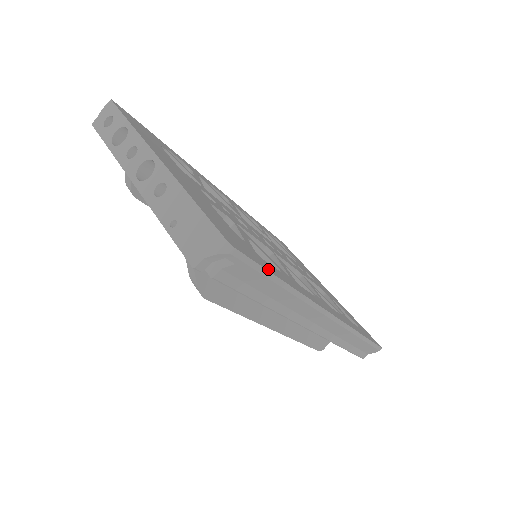
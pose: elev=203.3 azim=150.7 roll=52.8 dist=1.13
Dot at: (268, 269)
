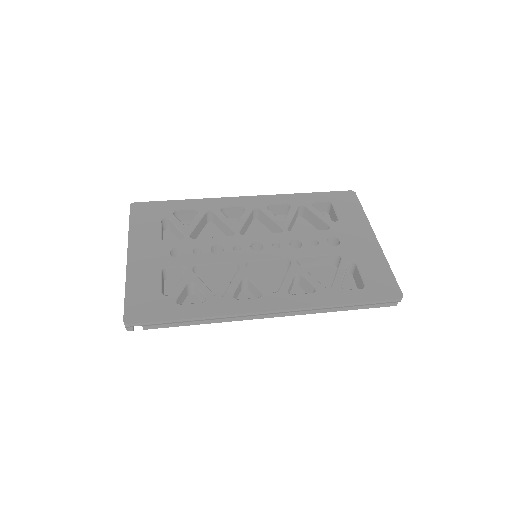
Dot at: (168, 318)
